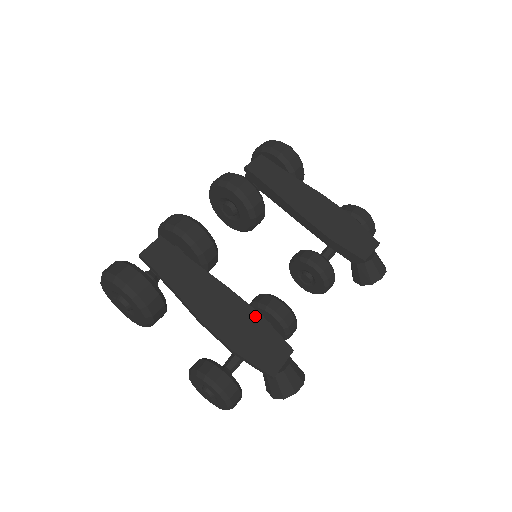
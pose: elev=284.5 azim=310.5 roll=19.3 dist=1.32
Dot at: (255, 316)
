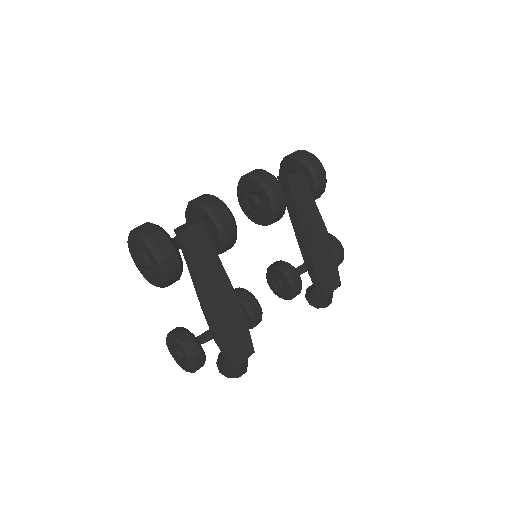
Dot at: (241, 317)
